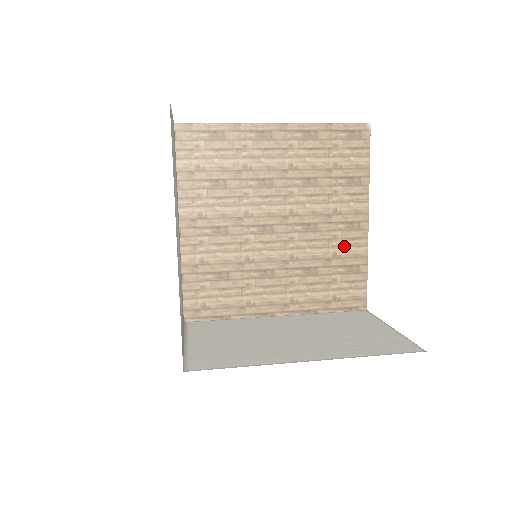
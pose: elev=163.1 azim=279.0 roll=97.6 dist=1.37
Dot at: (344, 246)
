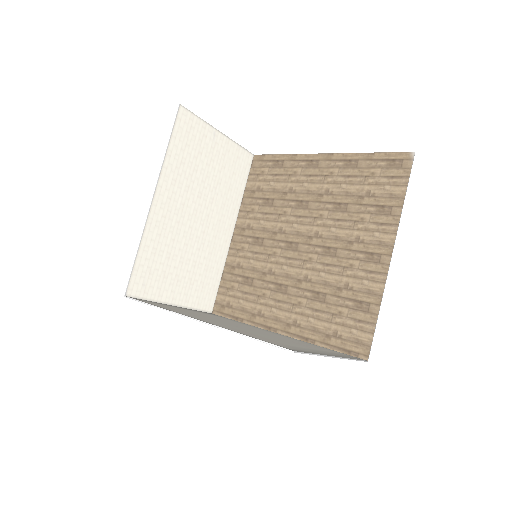
Dot at: (359, 278)
